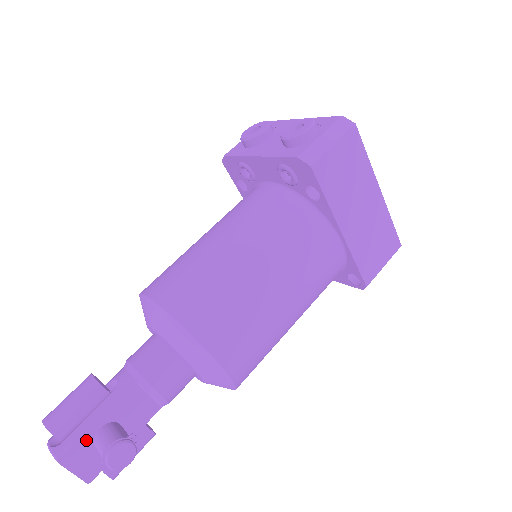
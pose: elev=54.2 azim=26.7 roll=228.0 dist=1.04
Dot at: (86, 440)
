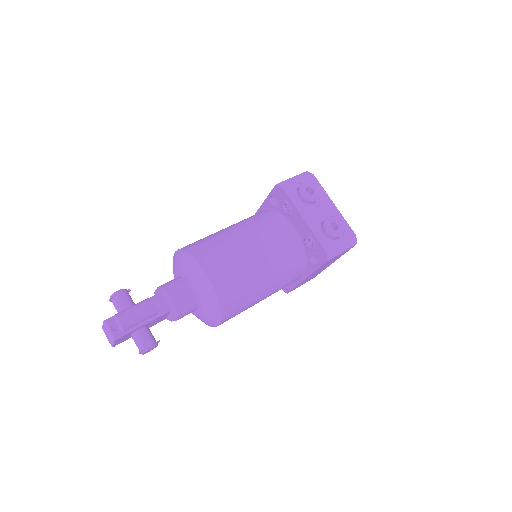
Dot at: (131, 332)
